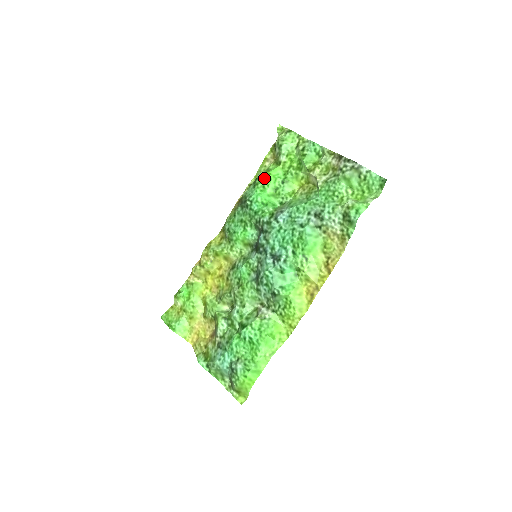
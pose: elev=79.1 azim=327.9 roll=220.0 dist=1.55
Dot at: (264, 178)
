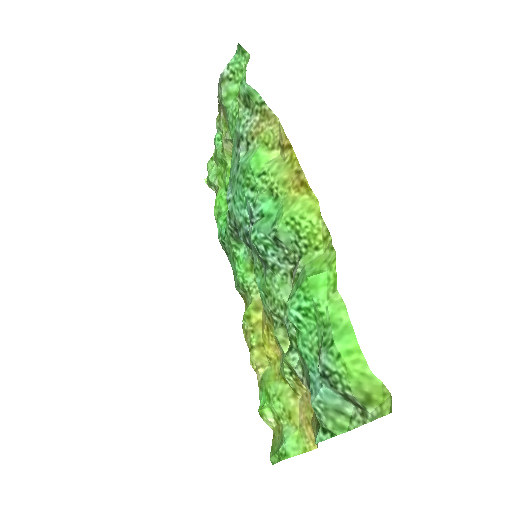
Dot at: (216, 210)
